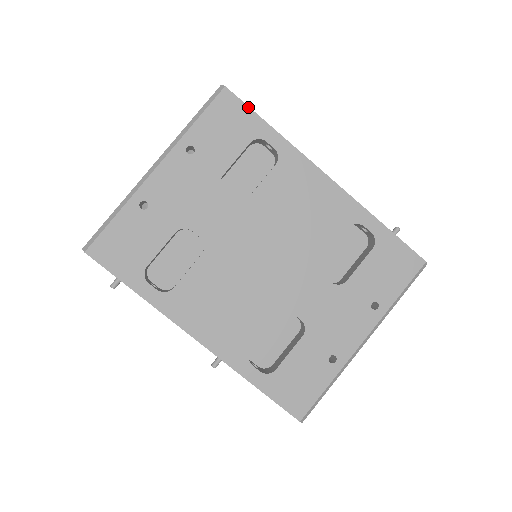
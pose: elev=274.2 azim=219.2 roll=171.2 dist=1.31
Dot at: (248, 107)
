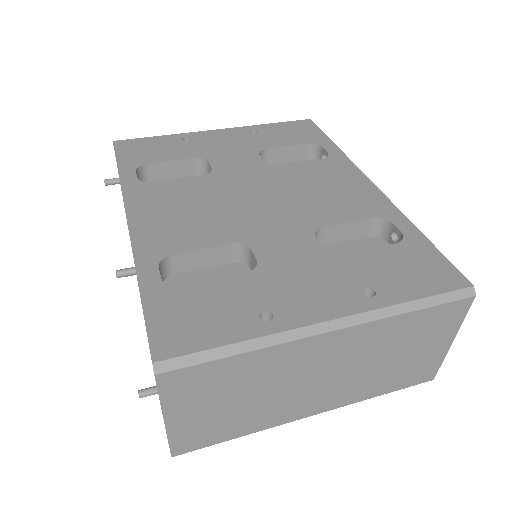
Dot at: (321, 131)
